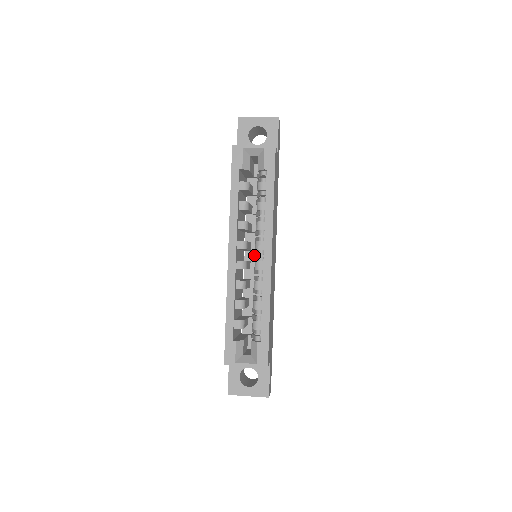
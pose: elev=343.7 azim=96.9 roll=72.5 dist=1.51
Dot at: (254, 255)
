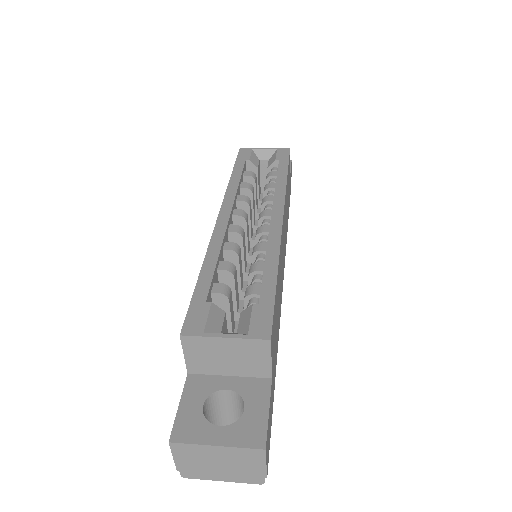
Dot at: occluded
